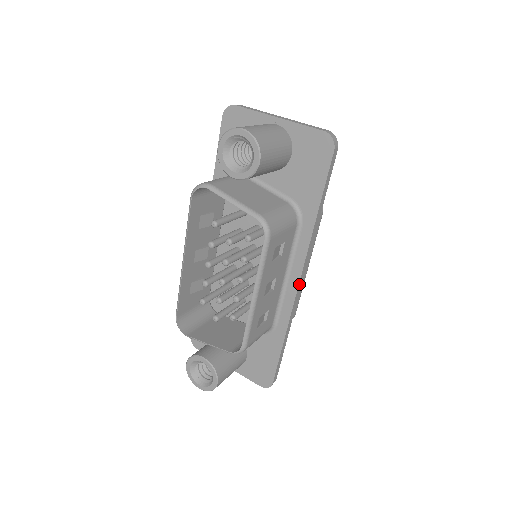
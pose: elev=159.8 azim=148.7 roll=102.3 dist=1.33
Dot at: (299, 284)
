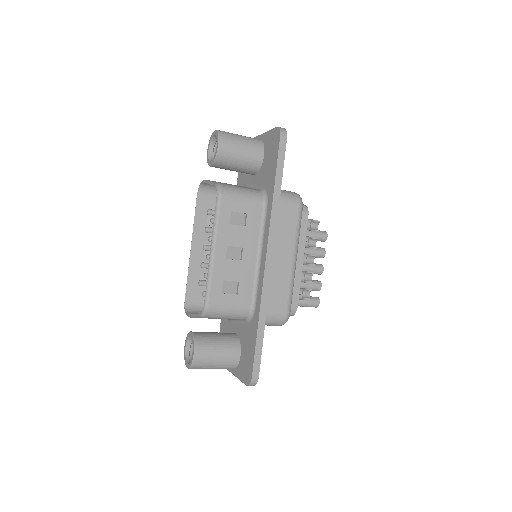
Dot at: (267, 259)
